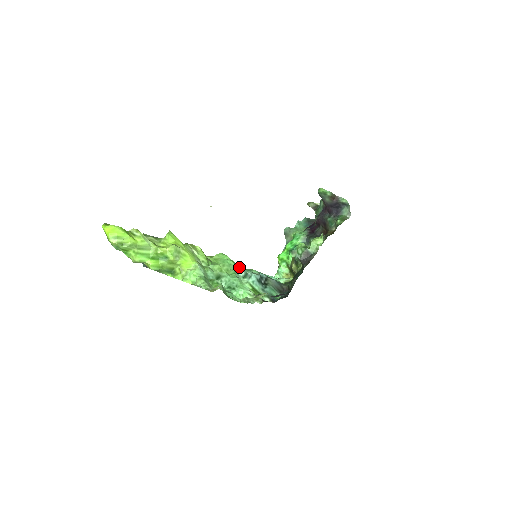
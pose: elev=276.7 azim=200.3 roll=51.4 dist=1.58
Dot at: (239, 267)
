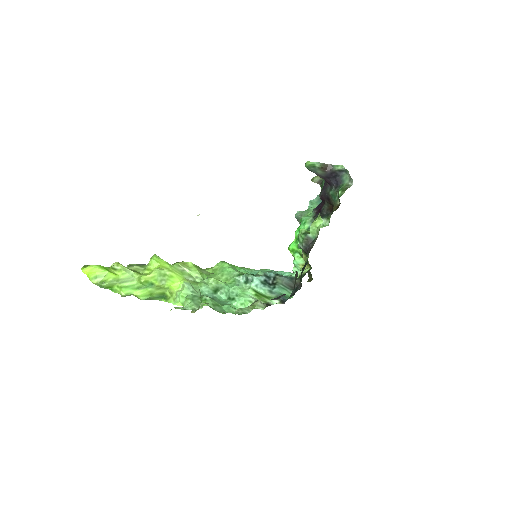
Dot at: (239, 273)
